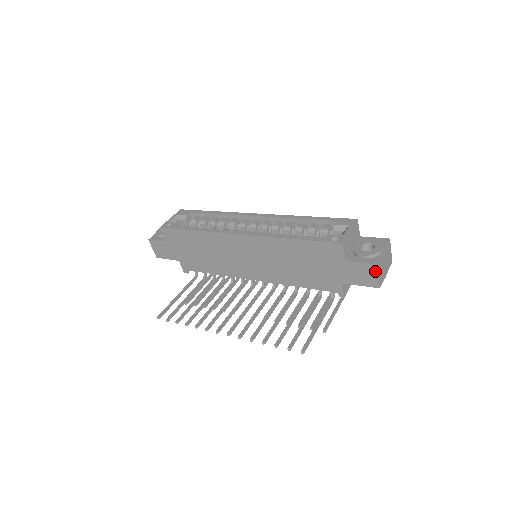
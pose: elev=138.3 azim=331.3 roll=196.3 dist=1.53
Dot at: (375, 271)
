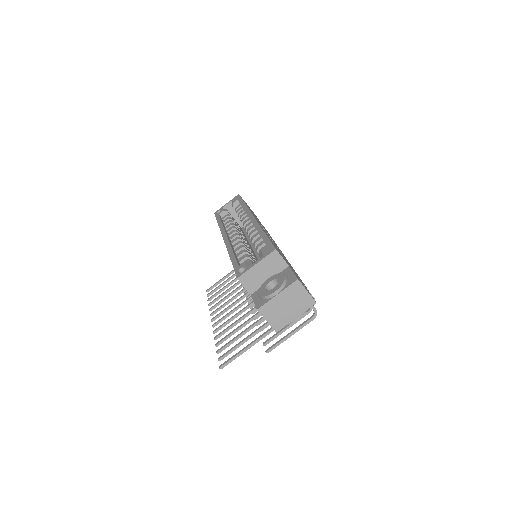
Dot at: (262, 315)
